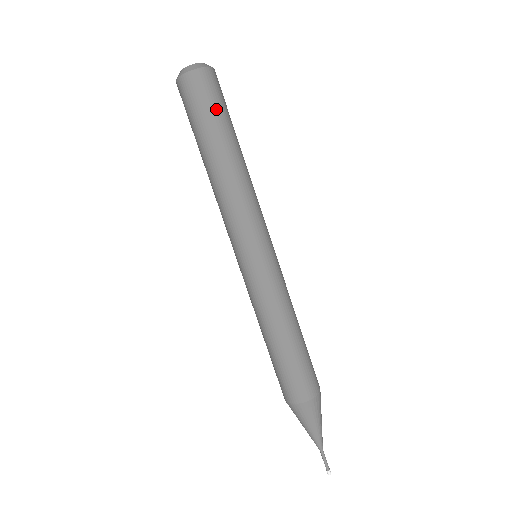
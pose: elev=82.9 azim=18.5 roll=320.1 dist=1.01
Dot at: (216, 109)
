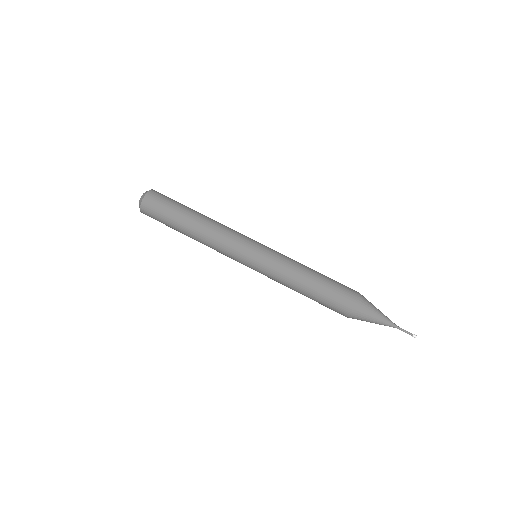
Dot at: (174, 201)
